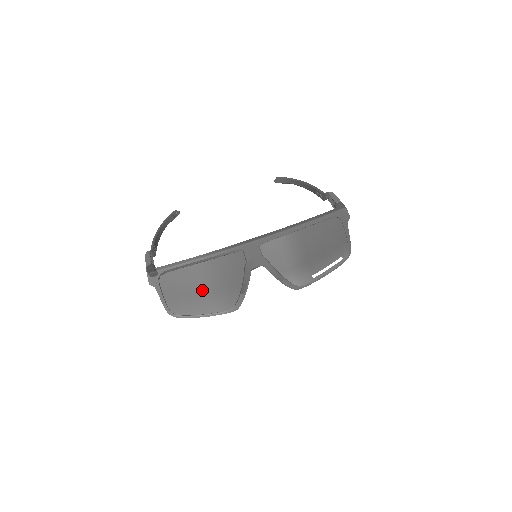
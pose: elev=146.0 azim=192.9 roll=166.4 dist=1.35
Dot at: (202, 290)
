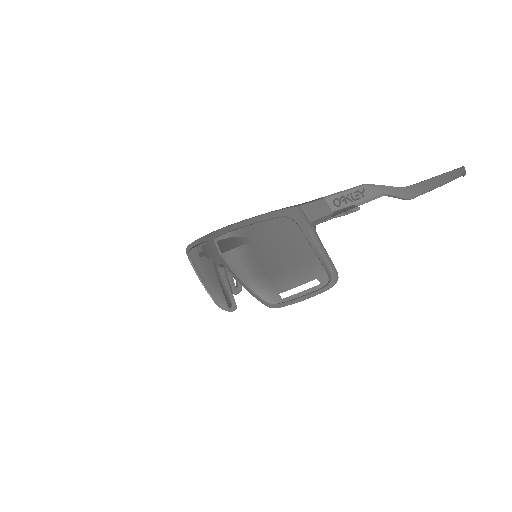
Dot at: (204, 278)
